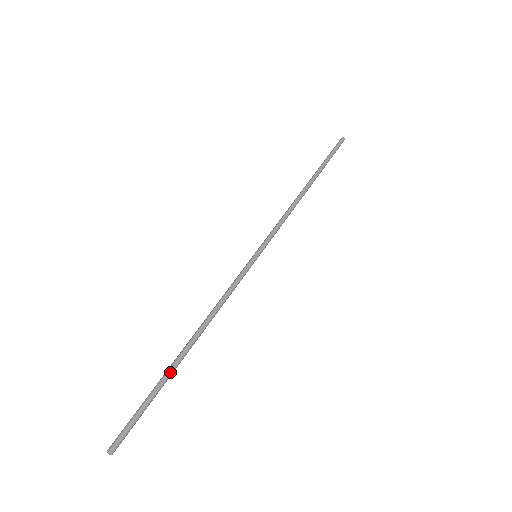
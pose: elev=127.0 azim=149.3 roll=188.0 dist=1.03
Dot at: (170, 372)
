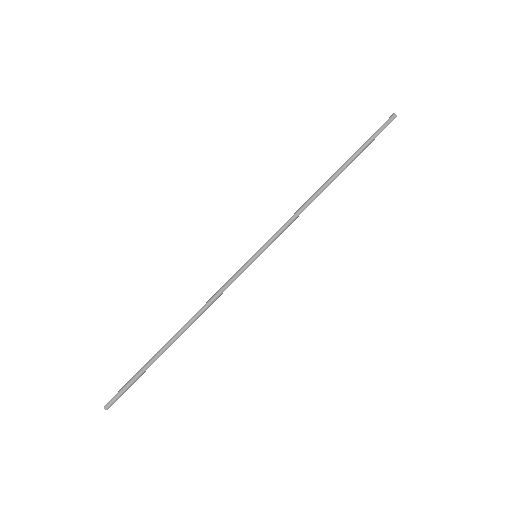
Dot at: occluded
